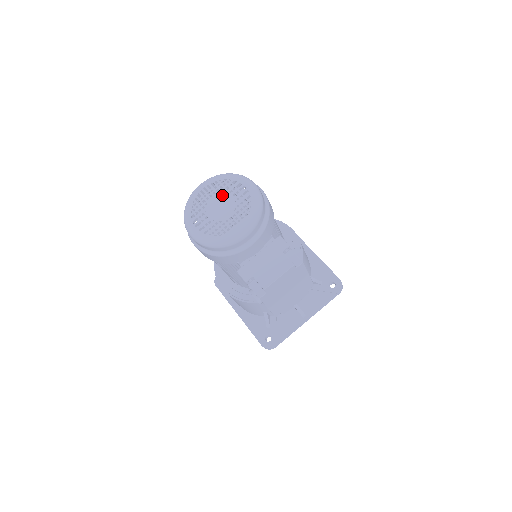
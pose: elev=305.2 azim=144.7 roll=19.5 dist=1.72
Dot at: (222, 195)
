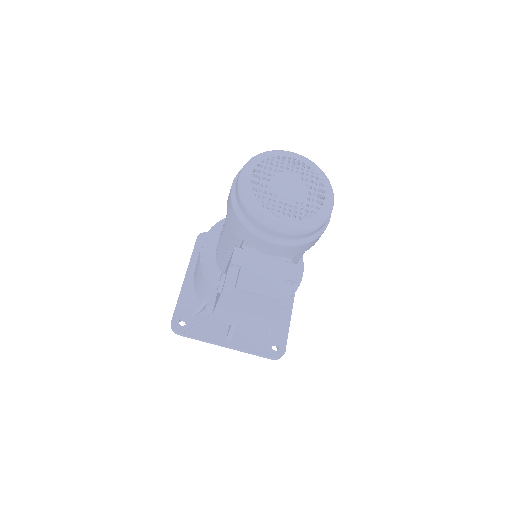
Dot at: (301, 181)
